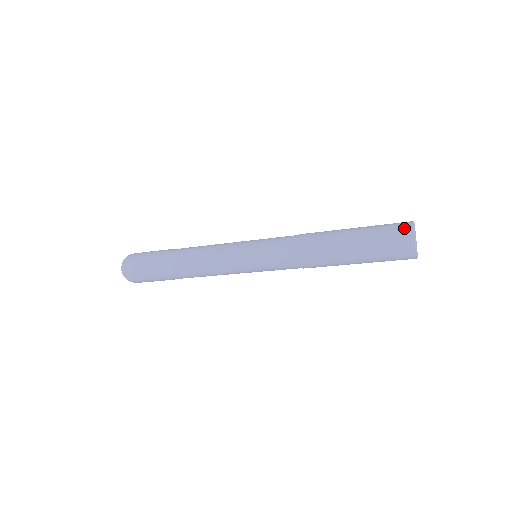
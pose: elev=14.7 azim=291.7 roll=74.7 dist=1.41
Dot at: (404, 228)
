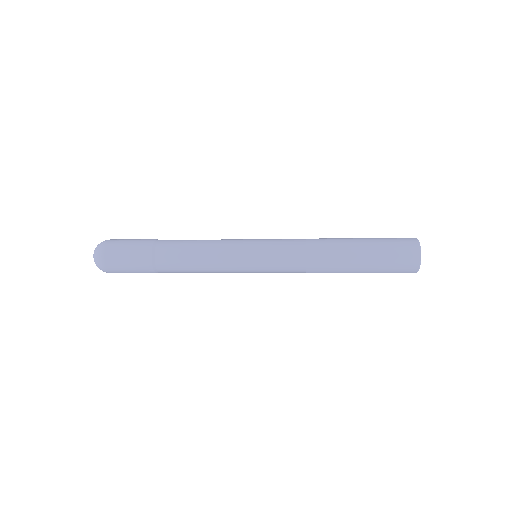
Dot at: (412, 263)
